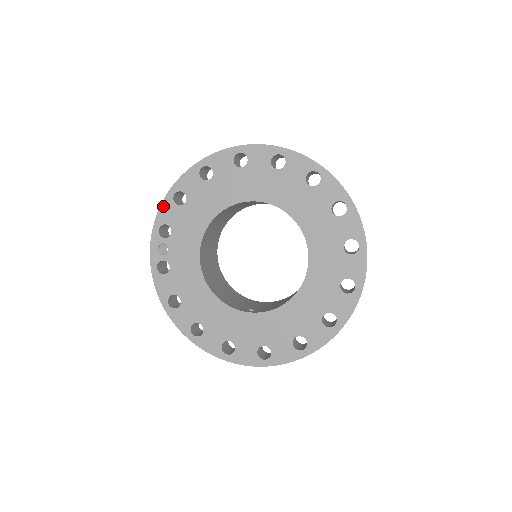
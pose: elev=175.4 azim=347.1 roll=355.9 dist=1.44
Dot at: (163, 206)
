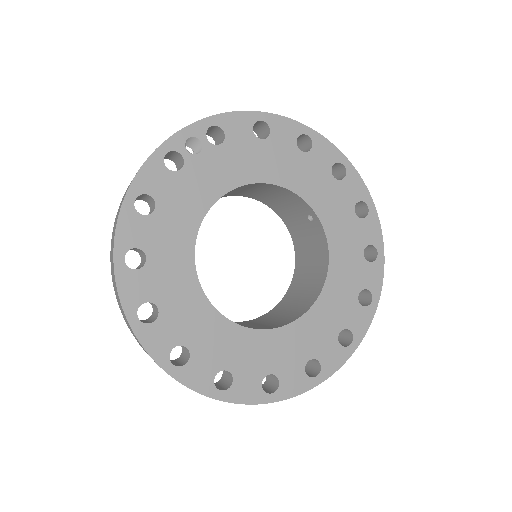
Dot at: (240, 115)
